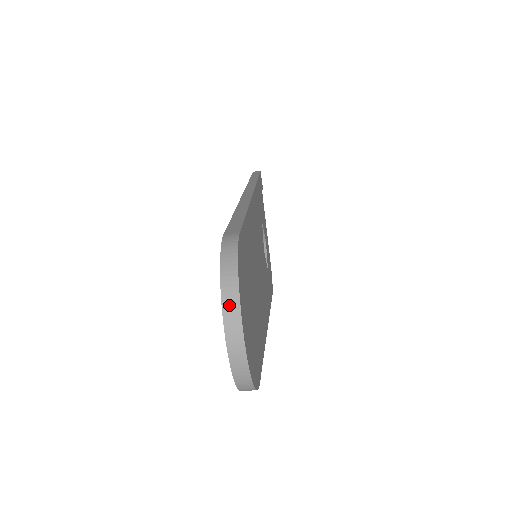
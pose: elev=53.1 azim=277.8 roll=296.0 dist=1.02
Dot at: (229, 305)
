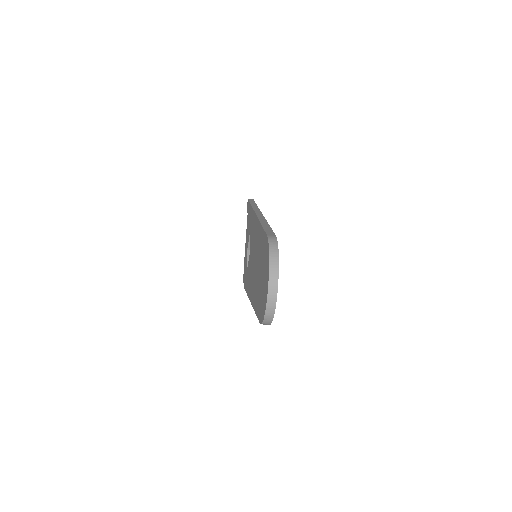
Dot at: (273, 271)
